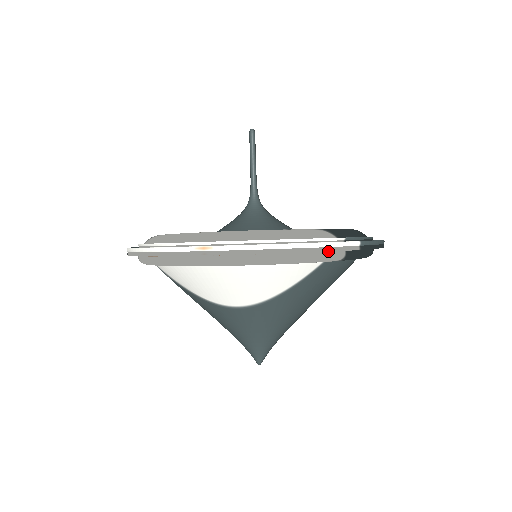
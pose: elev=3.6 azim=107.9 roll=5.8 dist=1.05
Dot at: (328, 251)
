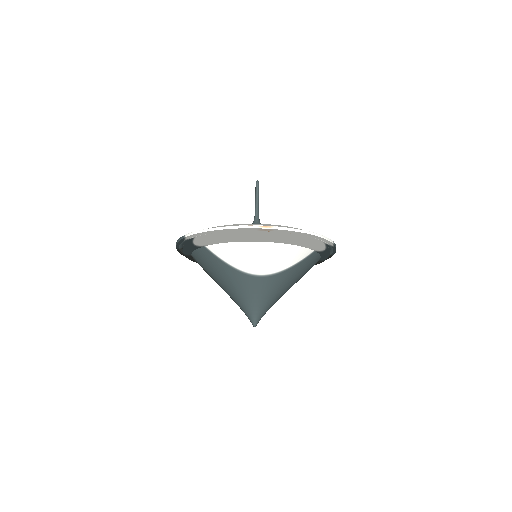
Dot at: (324, 240)
